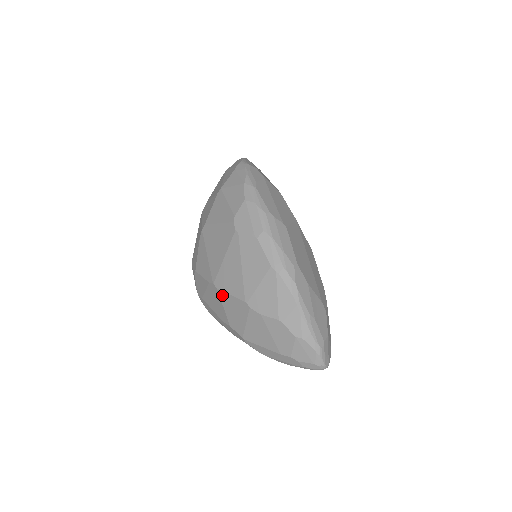
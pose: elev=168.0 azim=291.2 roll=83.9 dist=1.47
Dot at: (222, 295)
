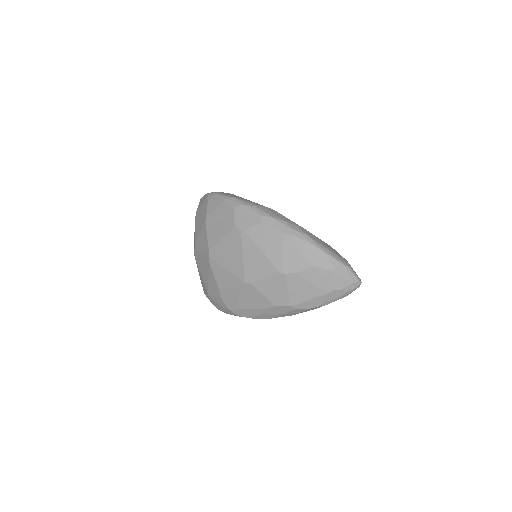
Dot at: (257, 285)
